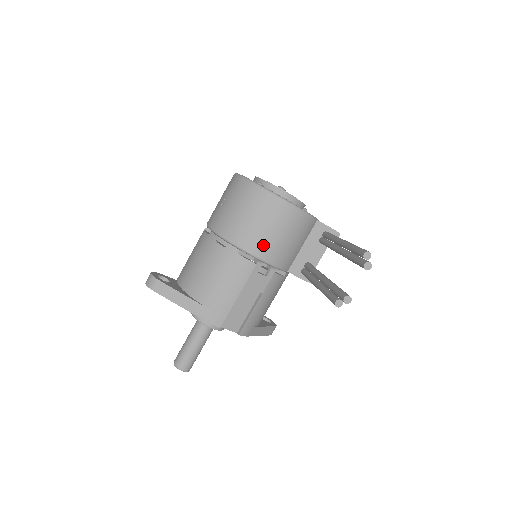
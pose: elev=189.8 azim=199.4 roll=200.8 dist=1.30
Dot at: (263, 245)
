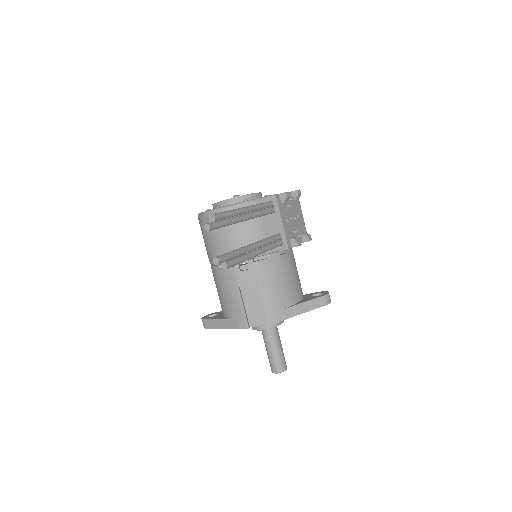
Dot at: (226, 251)
